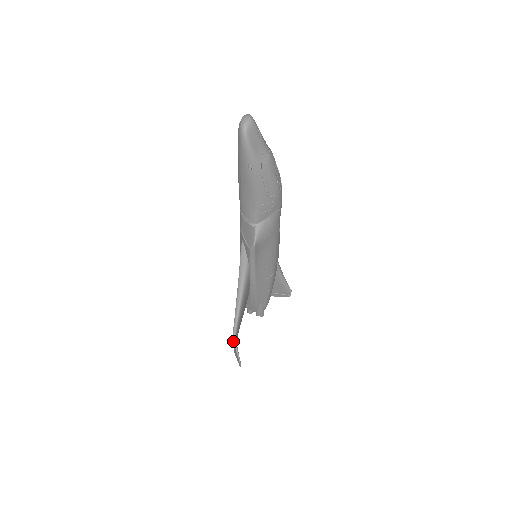
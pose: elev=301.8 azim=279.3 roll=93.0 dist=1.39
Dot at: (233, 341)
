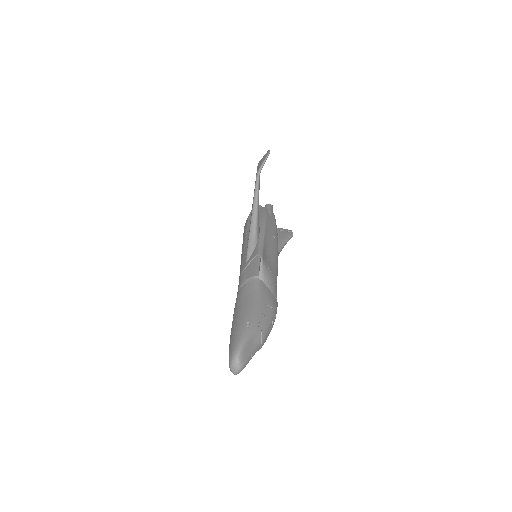
Dot at: occluded
